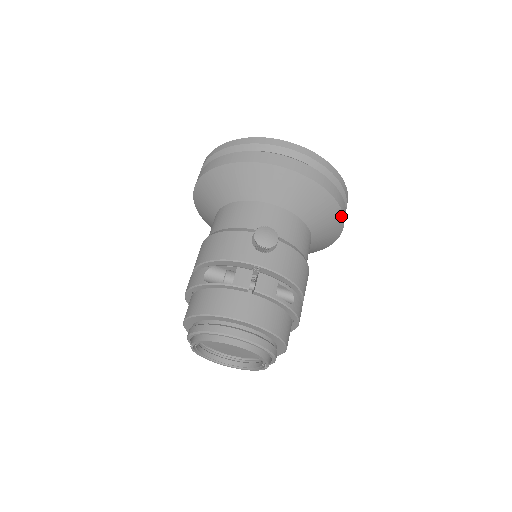
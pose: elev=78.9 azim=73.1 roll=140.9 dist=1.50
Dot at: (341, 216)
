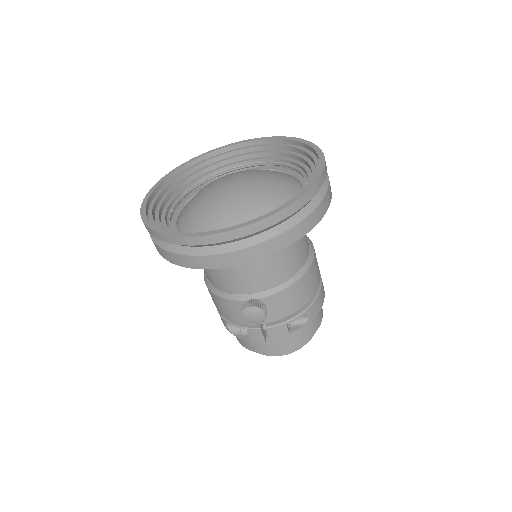
Dot at: (319, 221)
